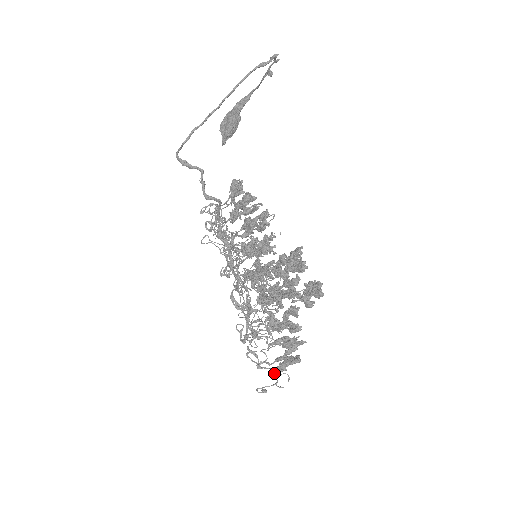
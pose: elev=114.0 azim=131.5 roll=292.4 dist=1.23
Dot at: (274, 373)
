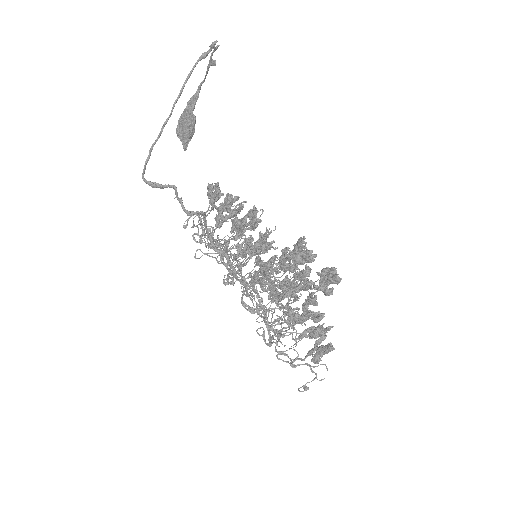
Dot at: (310, 367)
